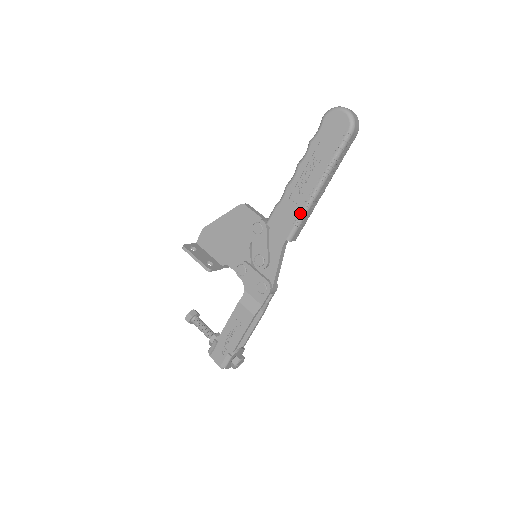
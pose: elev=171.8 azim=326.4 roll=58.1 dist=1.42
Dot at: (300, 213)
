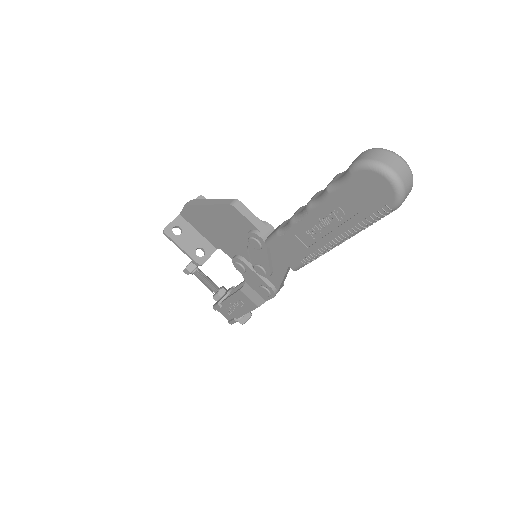
Dot at: (310, 256)
